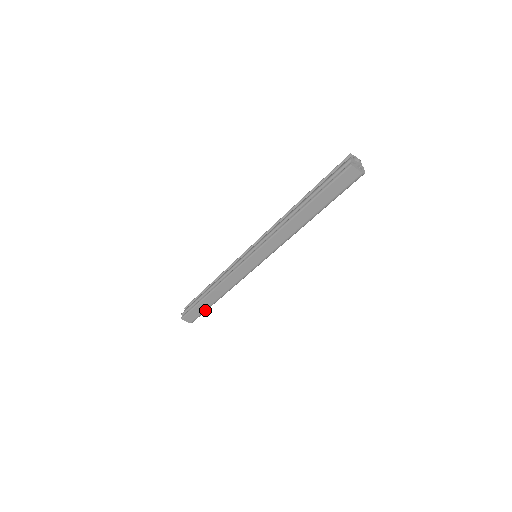
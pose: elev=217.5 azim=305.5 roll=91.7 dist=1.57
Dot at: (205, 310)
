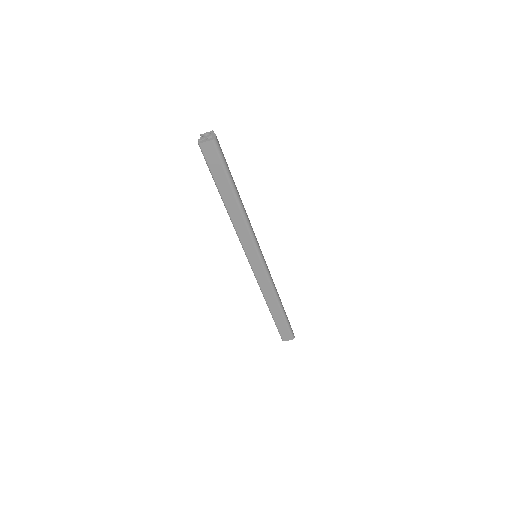
Dot at: (286, 322)
